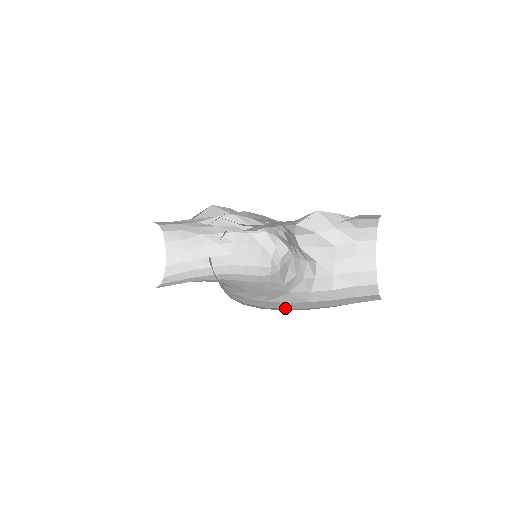
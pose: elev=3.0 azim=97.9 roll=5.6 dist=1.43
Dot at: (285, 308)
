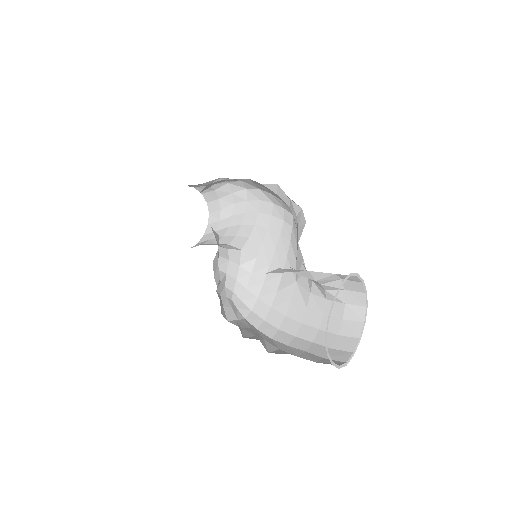
Dot at: (286, 315)
